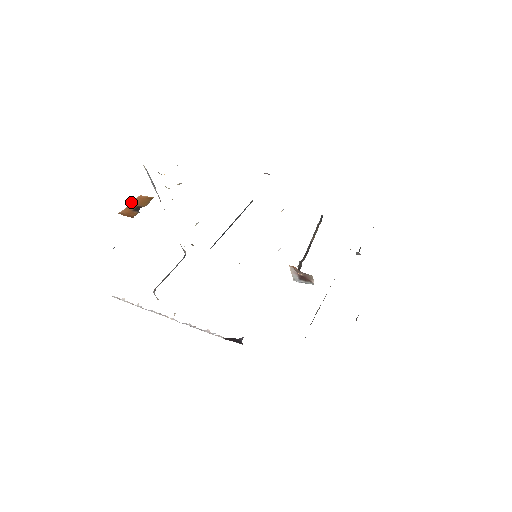
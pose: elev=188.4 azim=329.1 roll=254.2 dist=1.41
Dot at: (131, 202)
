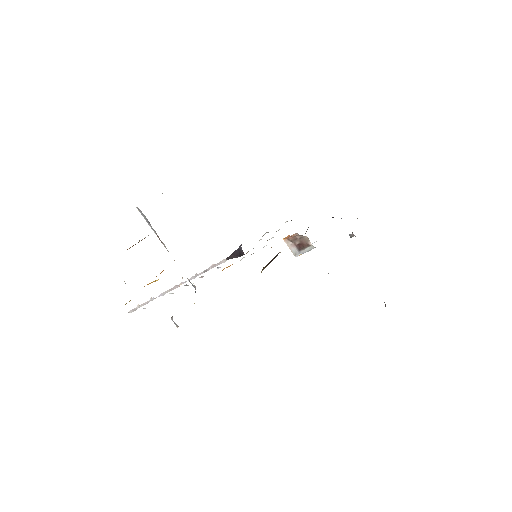
Dot at: occluded
